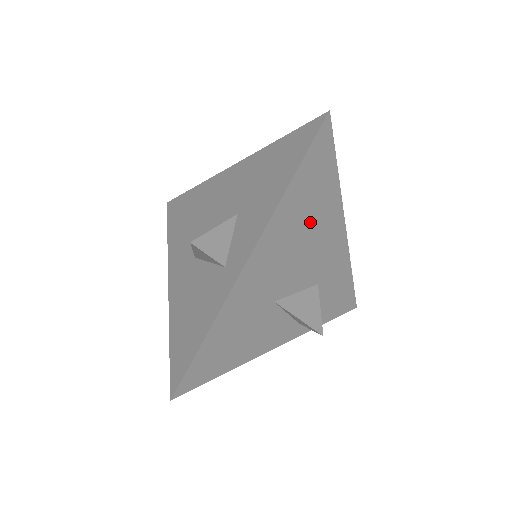
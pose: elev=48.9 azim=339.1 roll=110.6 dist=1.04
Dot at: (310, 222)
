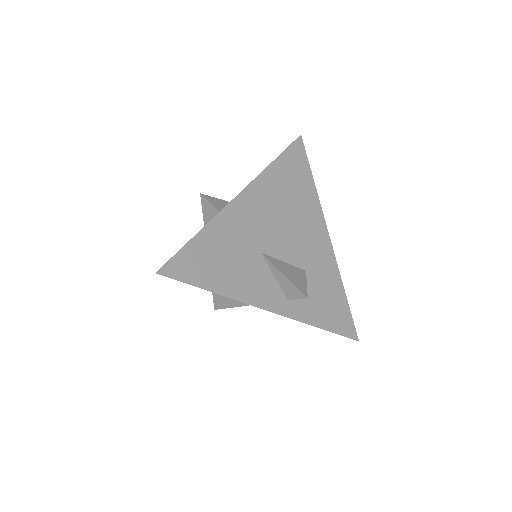
Dot at: (292, 204)
